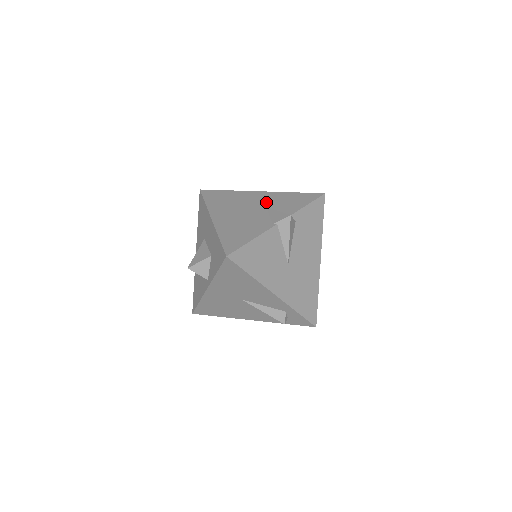
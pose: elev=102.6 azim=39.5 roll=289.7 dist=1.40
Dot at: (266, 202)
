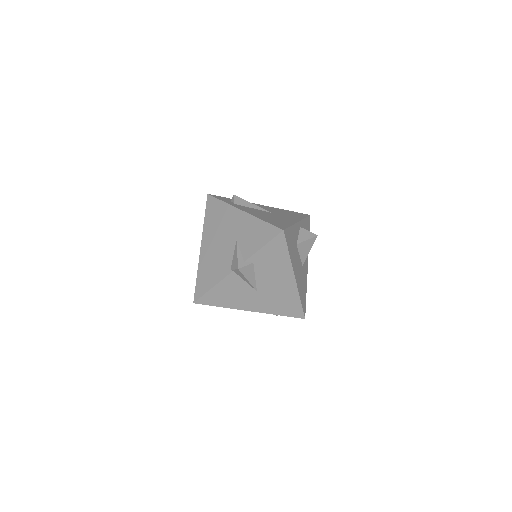
Dot at: (239, 232)
